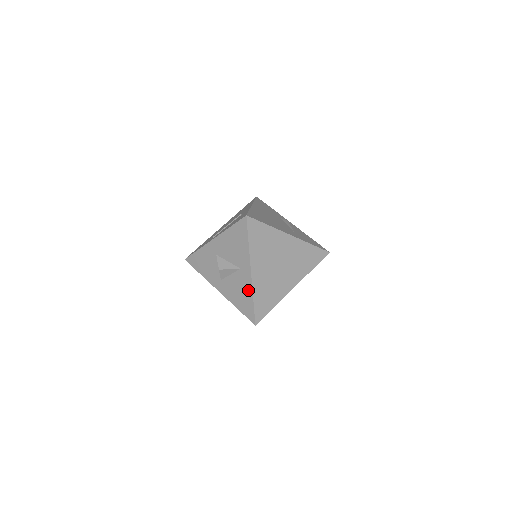
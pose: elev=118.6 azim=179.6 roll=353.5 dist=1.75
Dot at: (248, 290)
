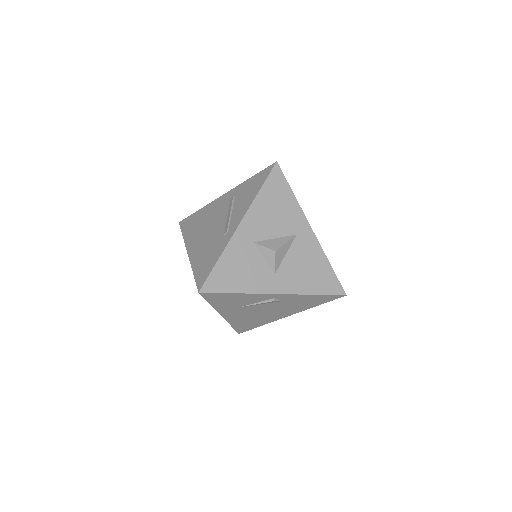
Dot at: (318, 255)
